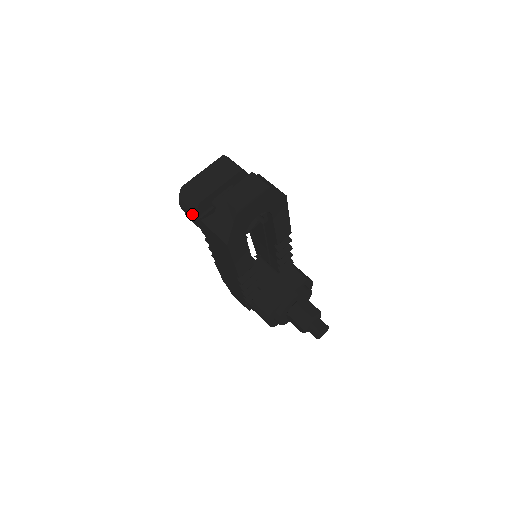
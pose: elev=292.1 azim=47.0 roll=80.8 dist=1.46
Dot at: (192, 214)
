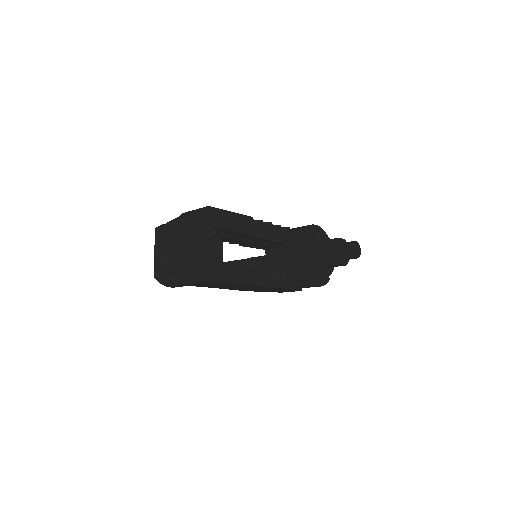
Dot at: (178, 285)
